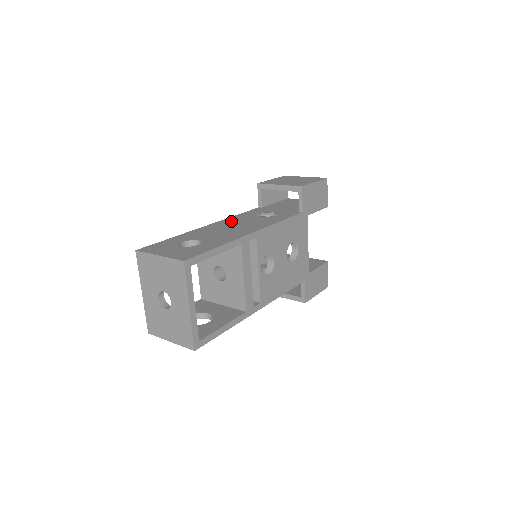
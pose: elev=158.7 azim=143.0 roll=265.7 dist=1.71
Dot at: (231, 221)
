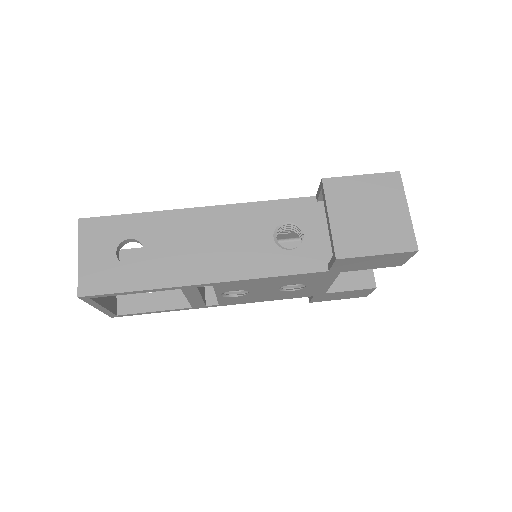
Dot at: (232, 220)
